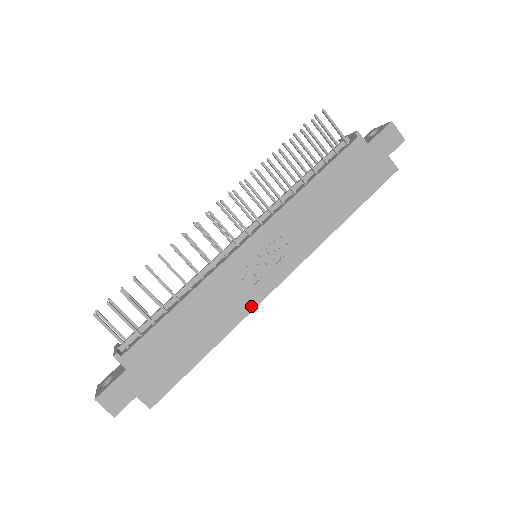
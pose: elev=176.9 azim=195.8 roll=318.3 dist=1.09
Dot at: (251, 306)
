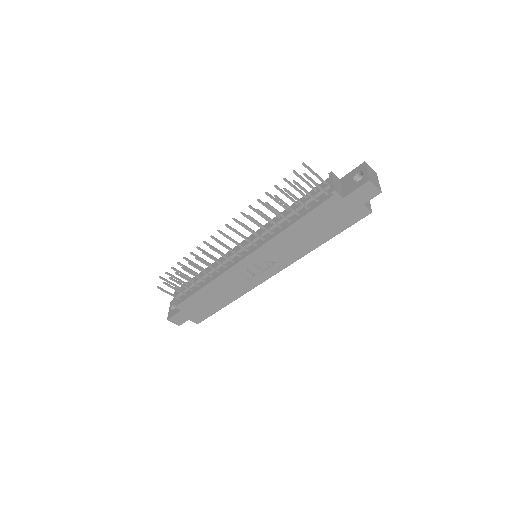
Dot at: (251, 287)
